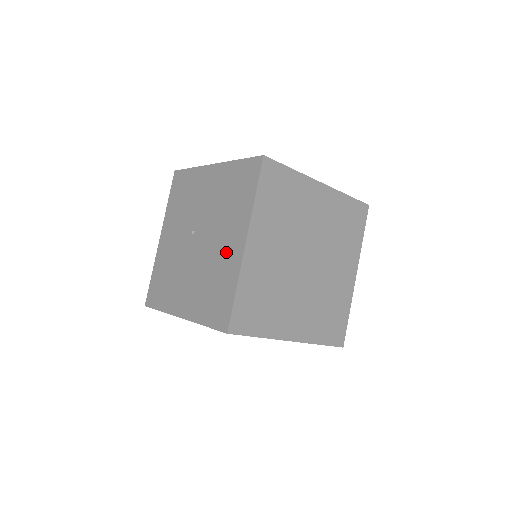
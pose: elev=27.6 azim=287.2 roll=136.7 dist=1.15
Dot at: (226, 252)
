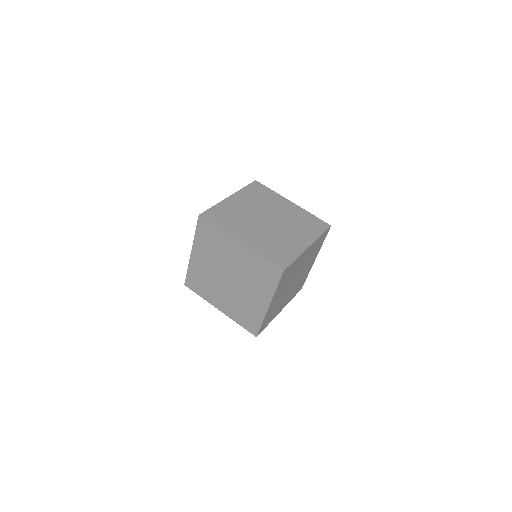
Dot at: occluded
